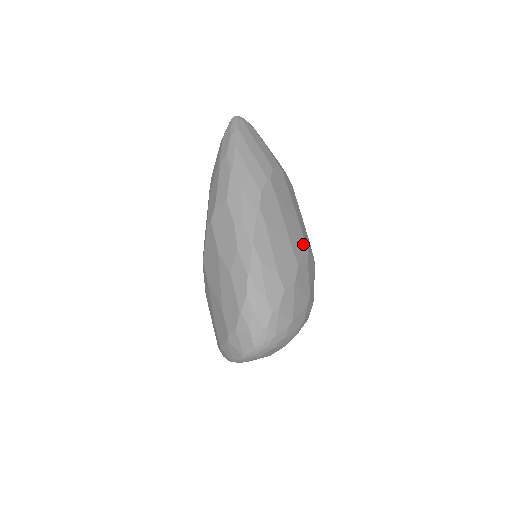
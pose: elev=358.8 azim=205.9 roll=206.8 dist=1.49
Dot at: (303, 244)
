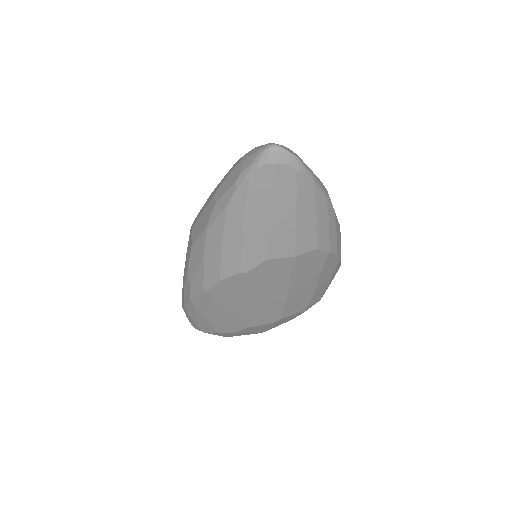
Dot at: (275, 314)
